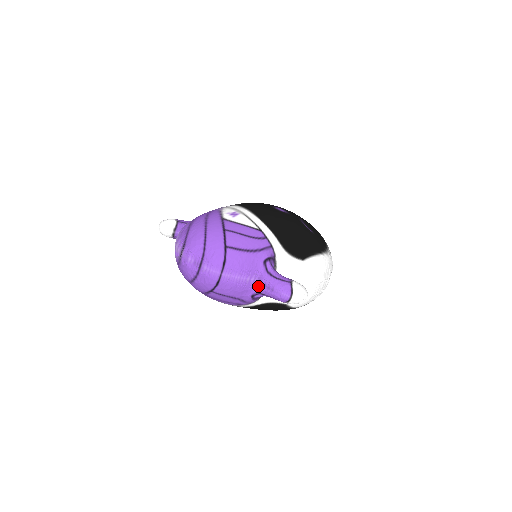
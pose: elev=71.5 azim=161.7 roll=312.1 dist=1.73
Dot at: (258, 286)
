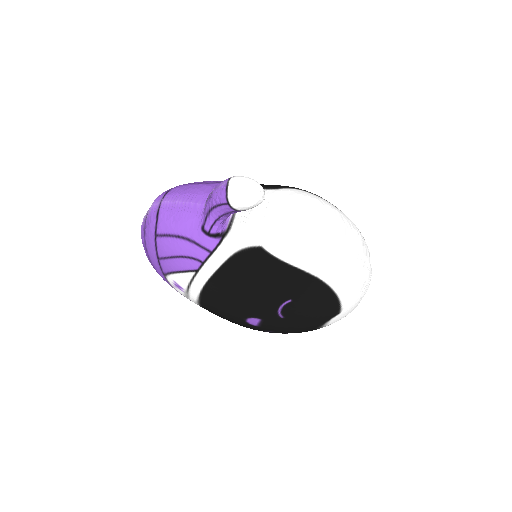
Dot at: (205, 207)
